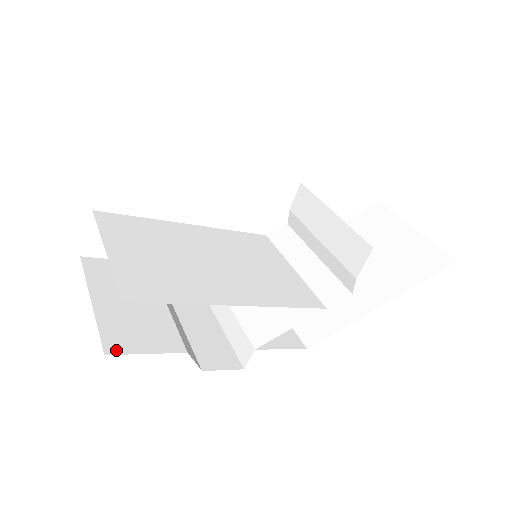
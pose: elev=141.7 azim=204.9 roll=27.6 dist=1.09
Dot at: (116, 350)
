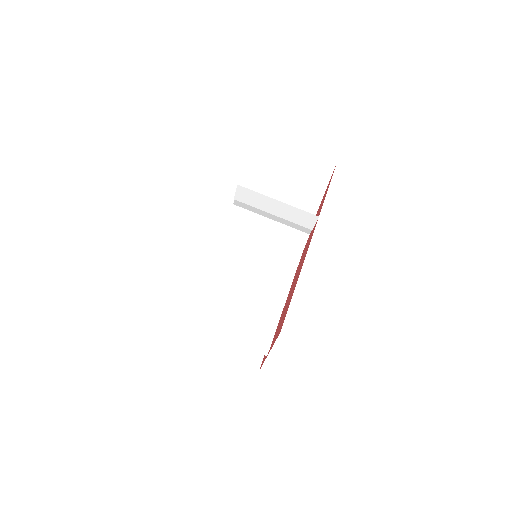
Dot at: (258, 364)
